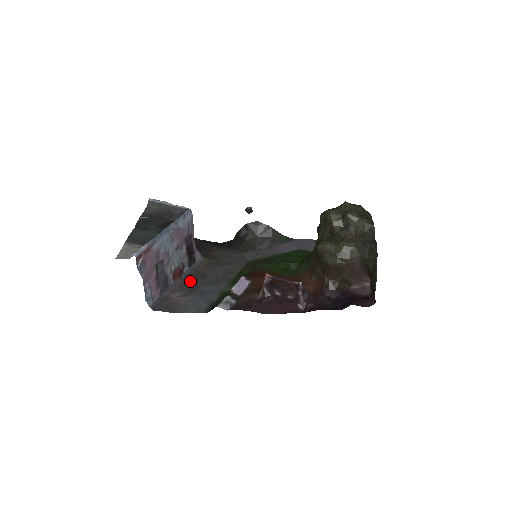
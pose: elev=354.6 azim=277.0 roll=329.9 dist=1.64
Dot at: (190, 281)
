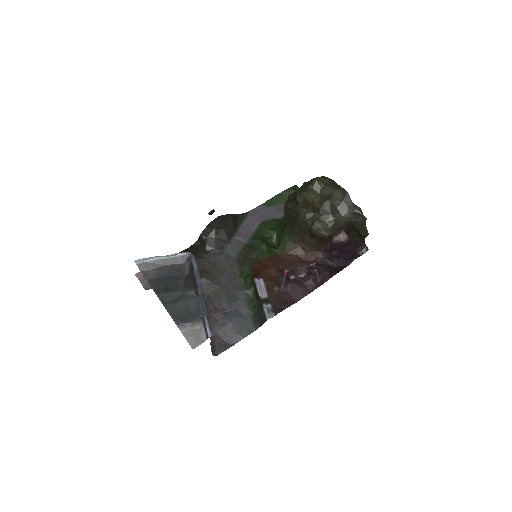
Dot at: (213, 308)
